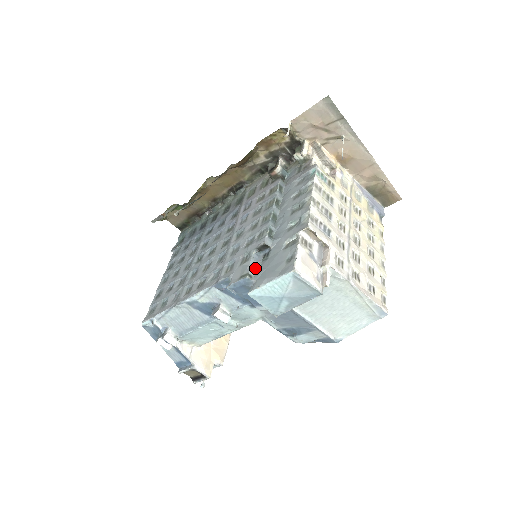
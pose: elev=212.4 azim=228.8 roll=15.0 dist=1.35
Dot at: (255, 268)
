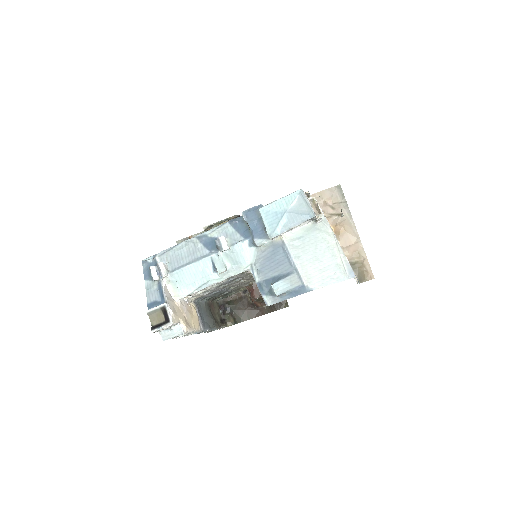
Dot at: occluded
